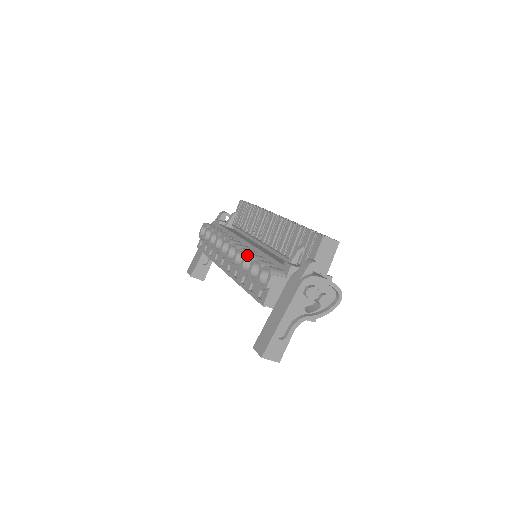
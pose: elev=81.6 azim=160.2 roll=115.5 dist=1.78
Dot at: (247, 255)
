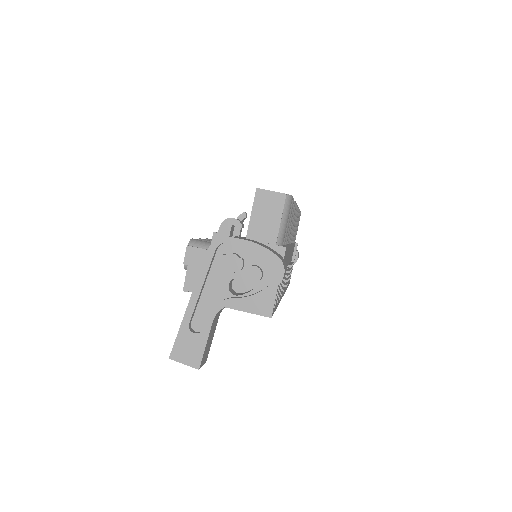
Dot at: occluded
